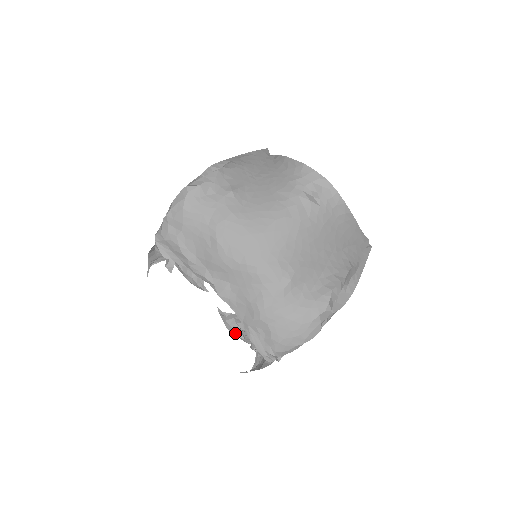
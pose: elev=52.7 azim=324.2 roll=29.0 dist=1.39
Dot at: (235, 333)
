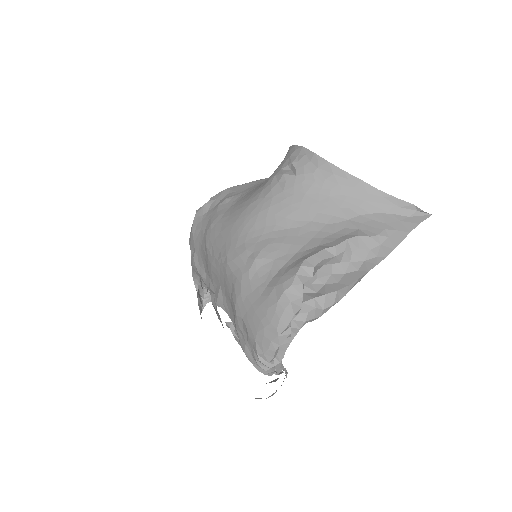
Dot at: occluded
